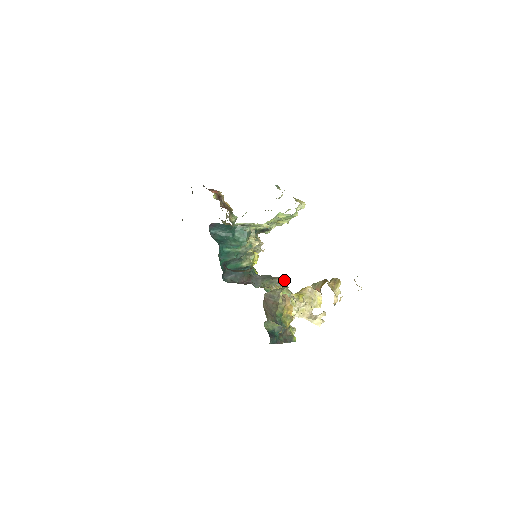
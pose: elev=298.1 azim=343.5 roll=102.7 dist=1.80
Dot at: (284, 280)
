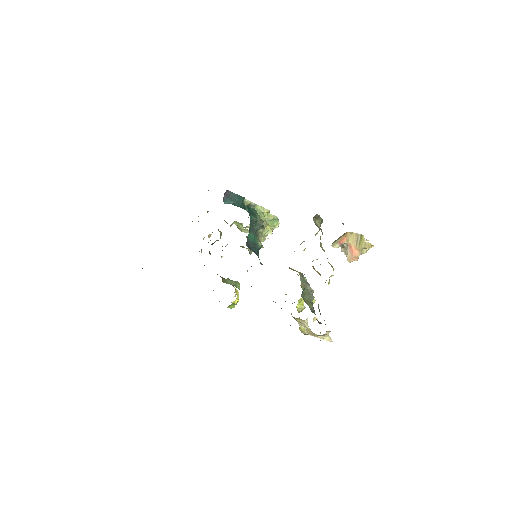
Dot at: occluded
